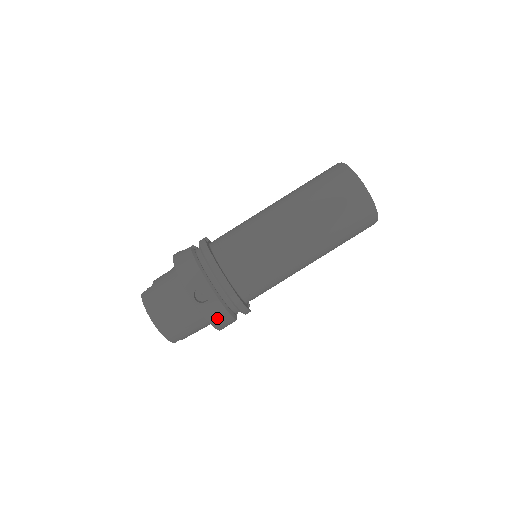
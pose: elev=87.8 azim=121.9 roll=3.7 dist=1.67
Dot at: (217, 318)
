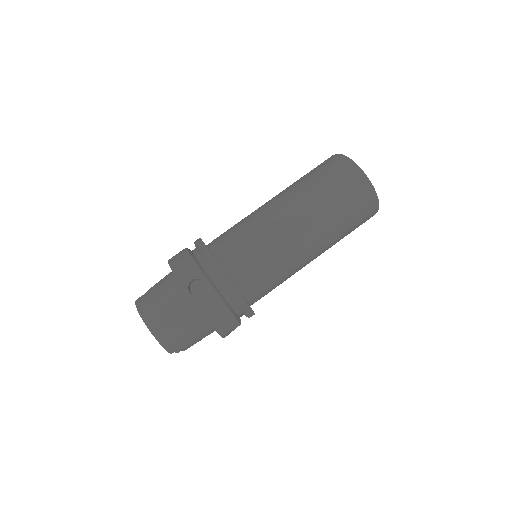
Dot at: (215, 314)
